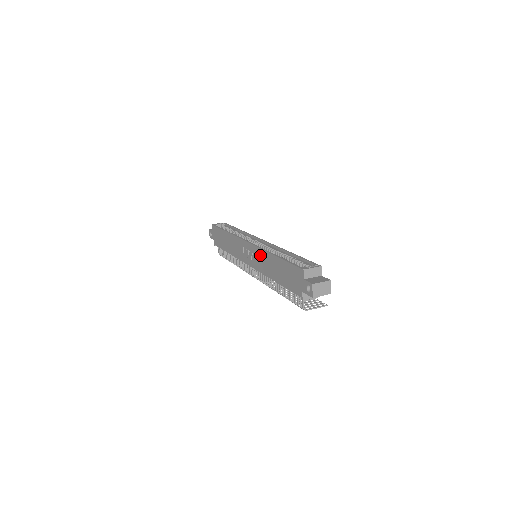
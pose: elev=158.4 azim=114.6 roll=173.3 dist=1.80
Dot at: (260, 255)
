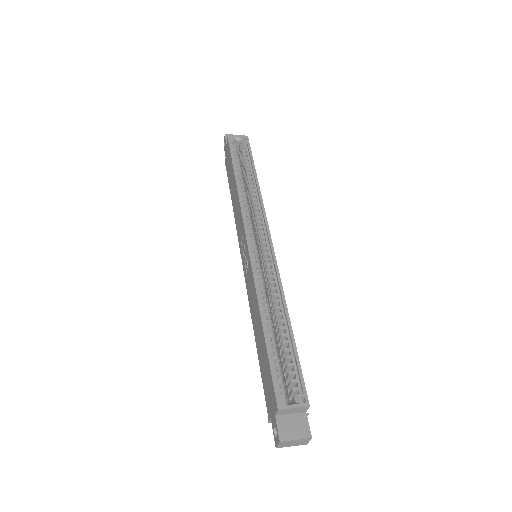
Dot at: (252, 284)
